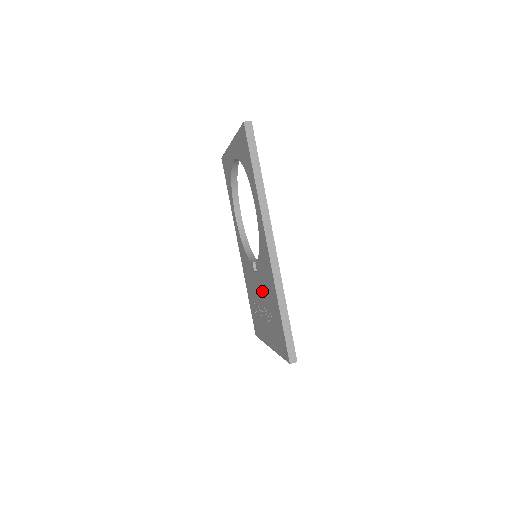
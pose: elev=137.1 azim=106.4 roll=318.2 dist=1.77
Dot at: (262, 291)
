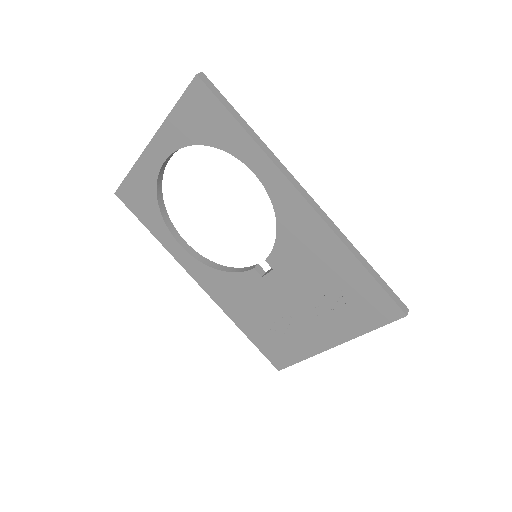
Dot at: (296, 284)
